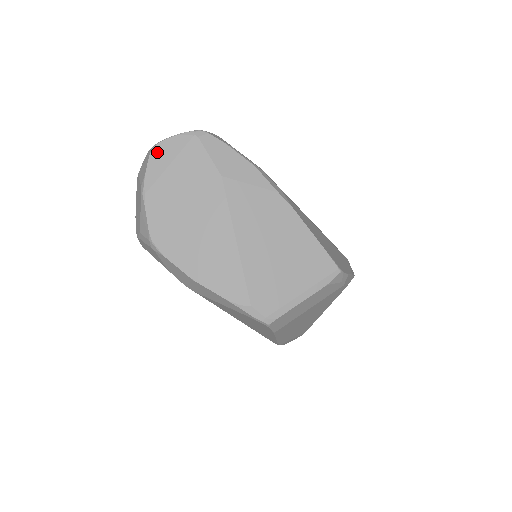
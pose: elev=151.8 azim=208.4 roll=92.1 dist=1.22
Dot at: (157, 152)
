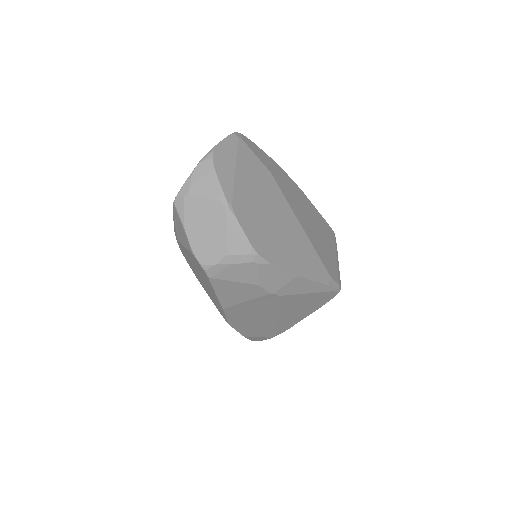
Dot at: (218, 160)
